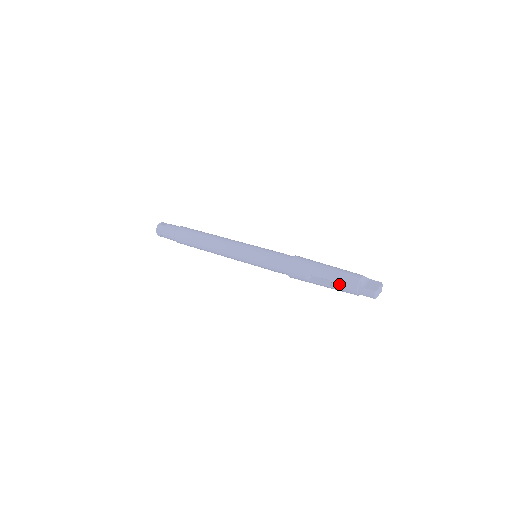
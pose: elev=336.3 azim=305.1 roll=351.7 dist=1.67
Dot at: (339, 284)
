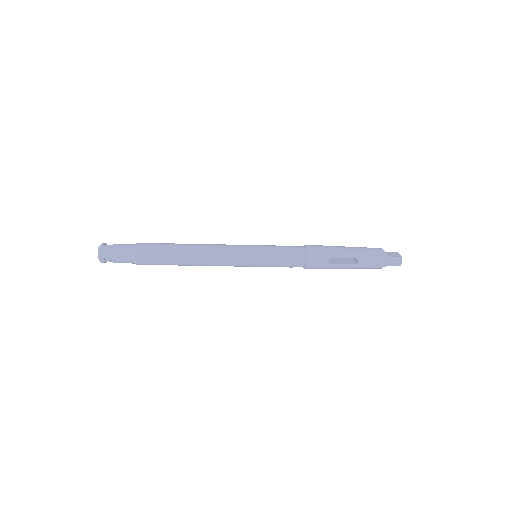
Dot at: (366, 259)
